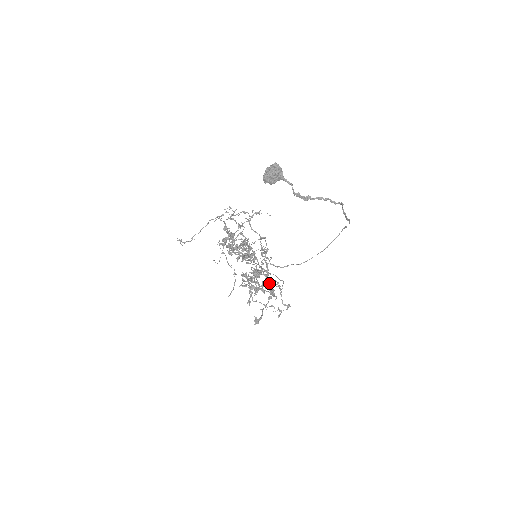
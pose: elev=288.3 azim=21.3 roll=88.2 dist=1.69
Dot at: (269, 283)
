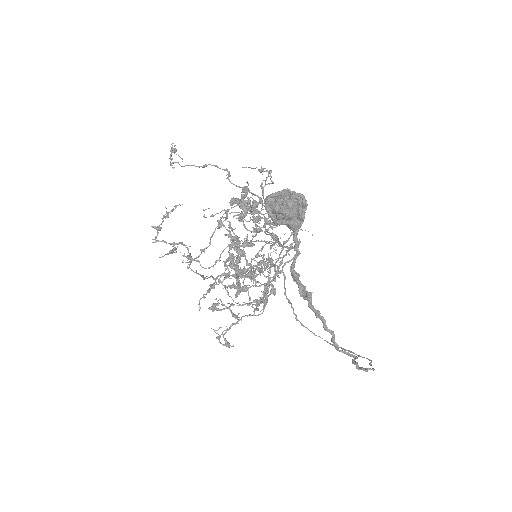
Dot at: (264, 290)
